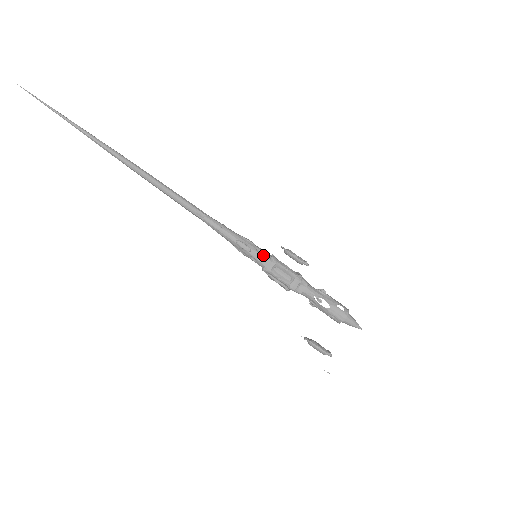
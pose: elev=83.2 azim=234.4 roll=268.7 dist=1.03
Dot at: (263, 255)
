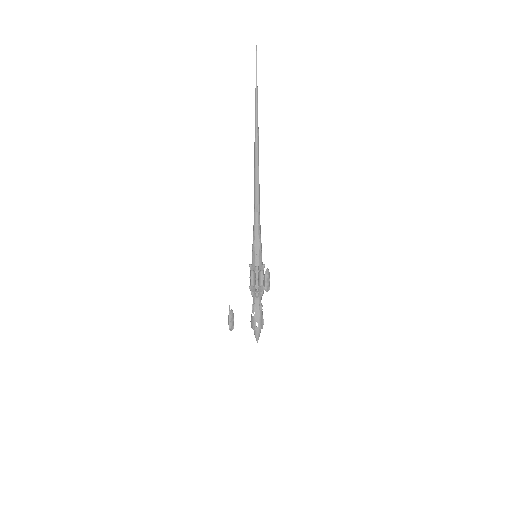
Dot at: (256, 260)
